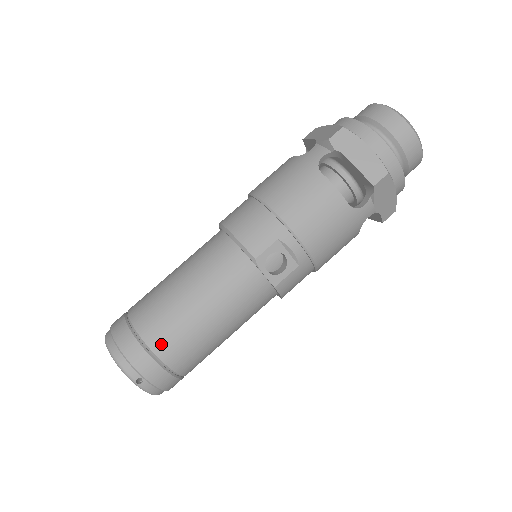
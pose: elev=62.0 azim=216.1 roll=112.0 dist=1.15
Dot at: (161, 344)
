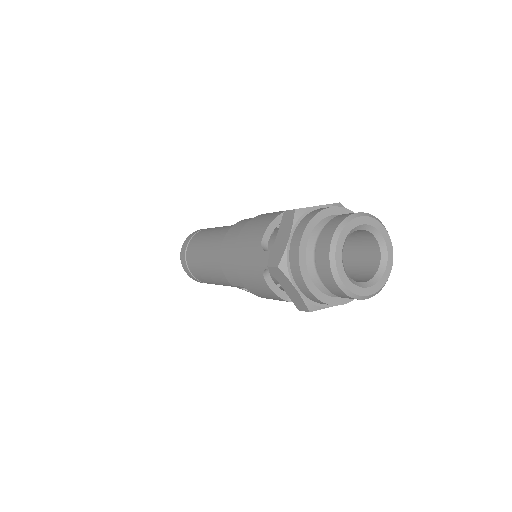
Dot at: (199, 279)
